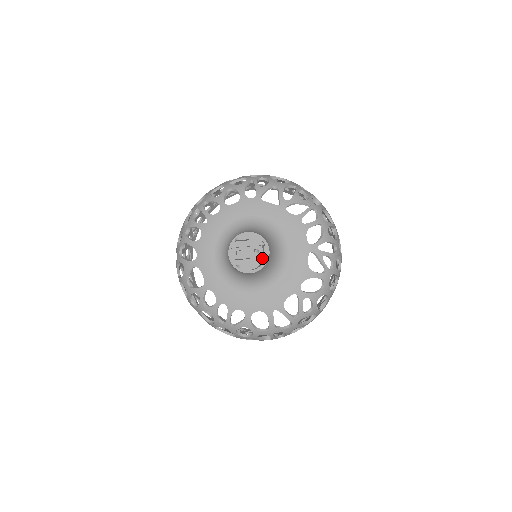
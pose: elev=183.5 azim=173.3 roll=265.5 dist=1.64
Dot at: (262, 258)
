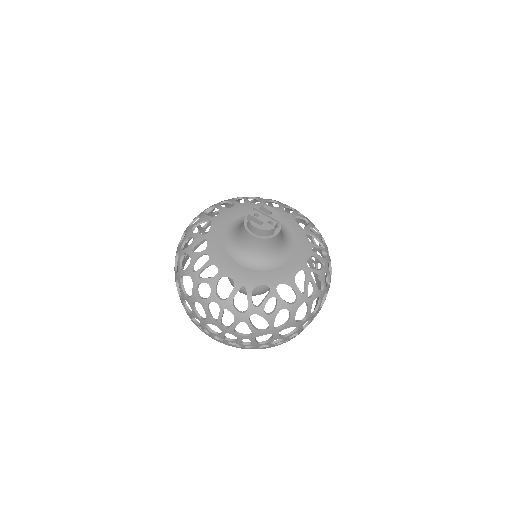
Dot at: (271, 227)
